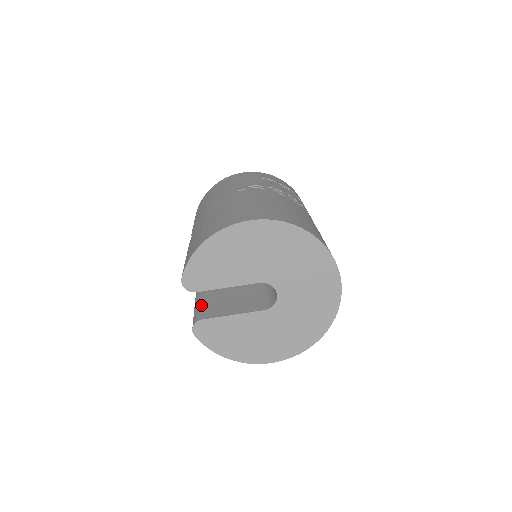
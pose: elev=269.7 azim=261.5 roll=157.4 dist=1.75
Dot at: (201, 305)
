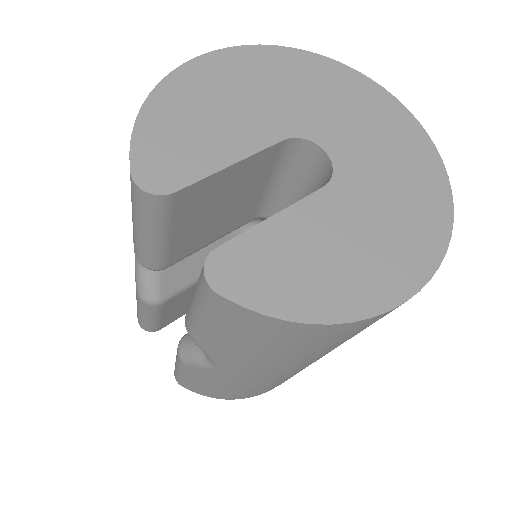
Dot at: occluded
